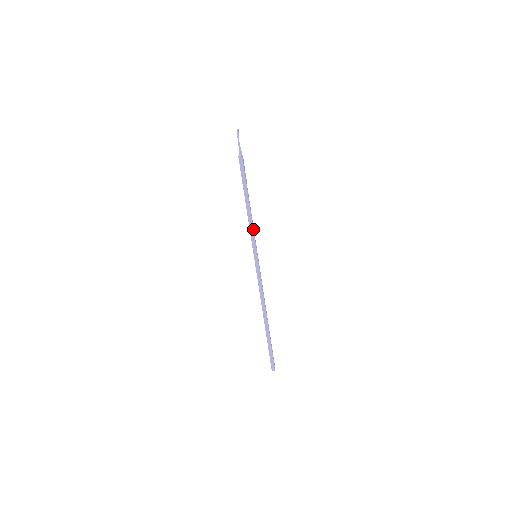
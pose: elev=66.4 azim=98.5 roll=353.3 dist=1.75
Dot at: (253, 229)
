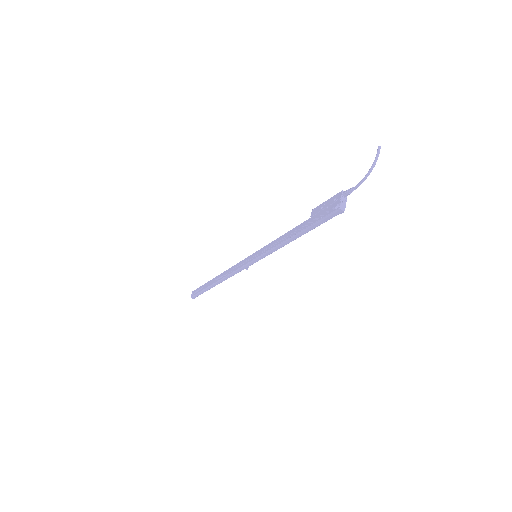
Dot at: occluded
